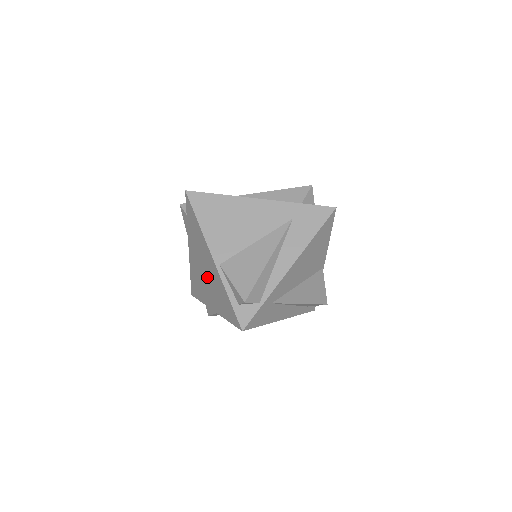
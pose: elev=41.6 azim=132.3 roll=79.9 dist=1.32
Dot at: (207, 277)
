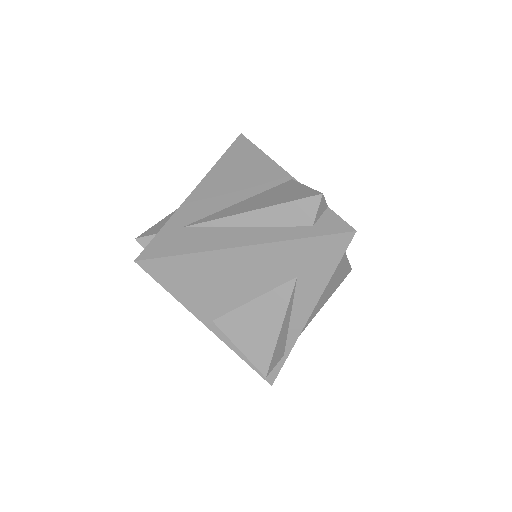
Dot at: occluded
